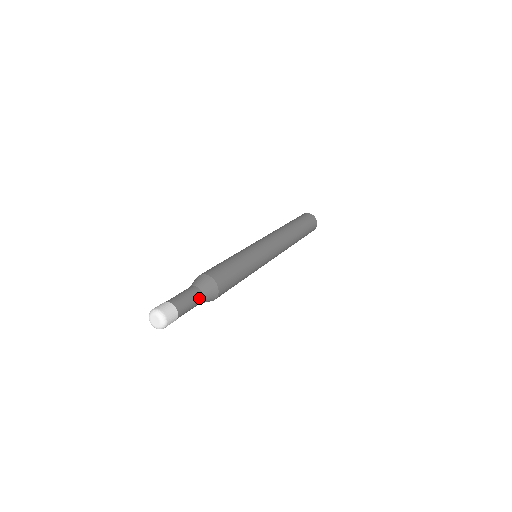
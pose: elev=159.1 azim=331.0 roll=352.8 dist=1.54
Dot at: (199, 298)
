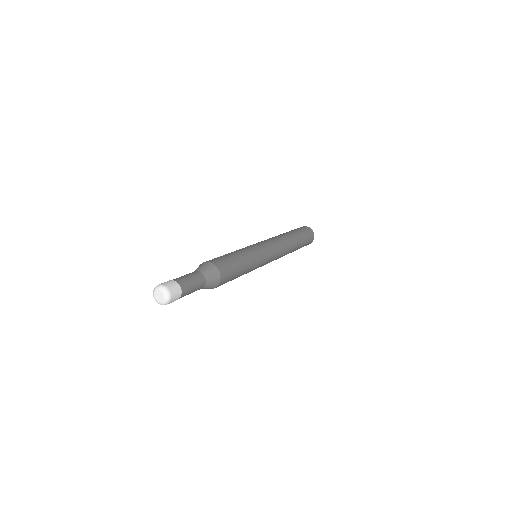
Dot at: (199, 276)
